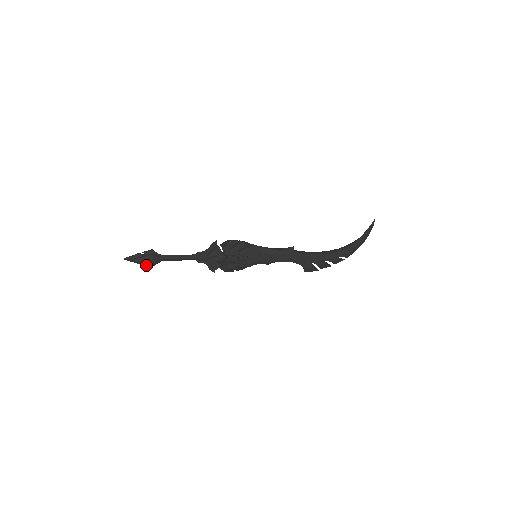
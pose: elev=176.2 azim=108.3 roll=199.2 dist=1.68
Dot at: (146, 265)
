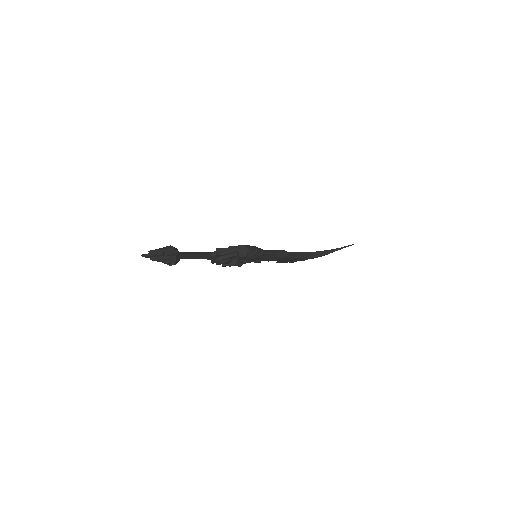
Dot at: occluded
